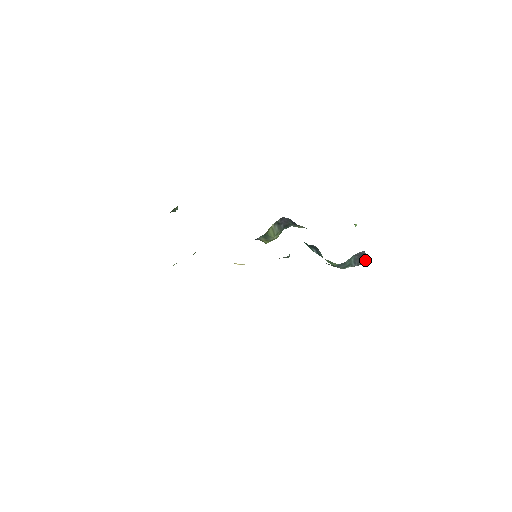
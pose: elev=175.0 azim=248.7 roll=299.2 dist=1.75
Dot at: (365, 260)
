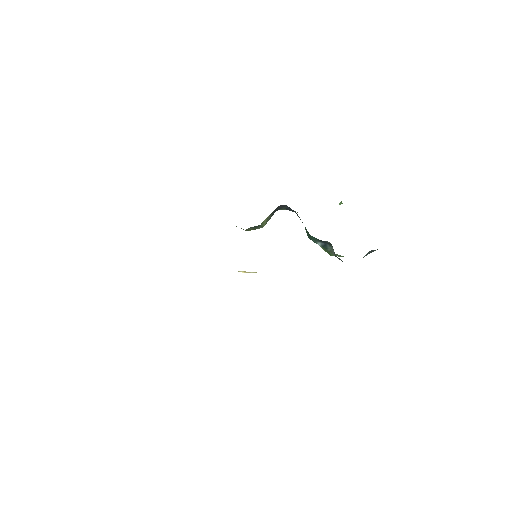
Dot at: (373, 251)
